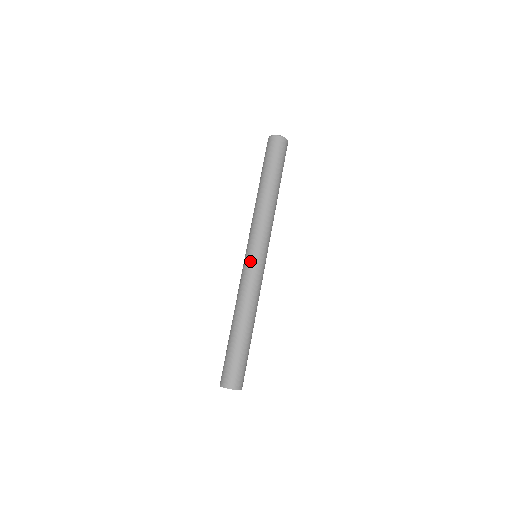
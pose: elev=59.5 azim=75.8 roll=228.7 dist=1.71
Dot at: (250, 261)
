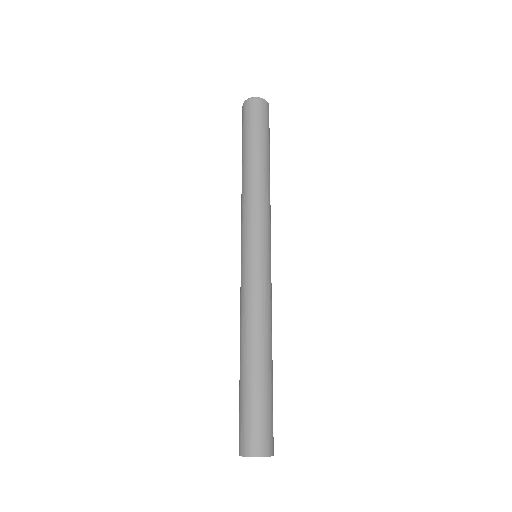
Dot at: (247, 263)
